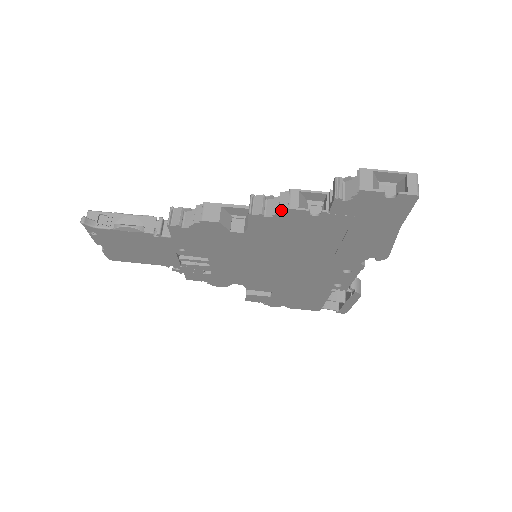
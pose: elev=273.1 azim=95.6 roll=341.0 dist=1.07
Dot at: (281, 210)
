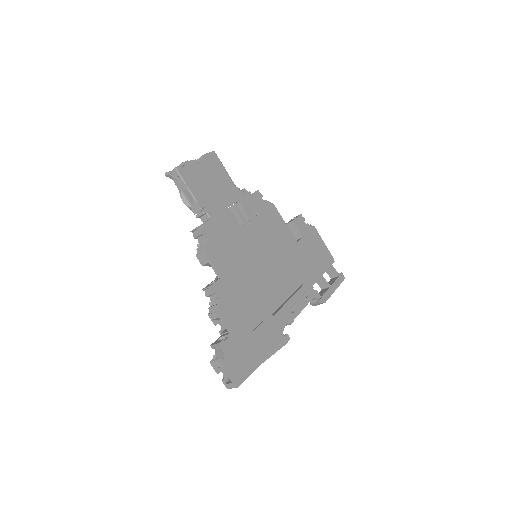
Dot at: (209, 309)
